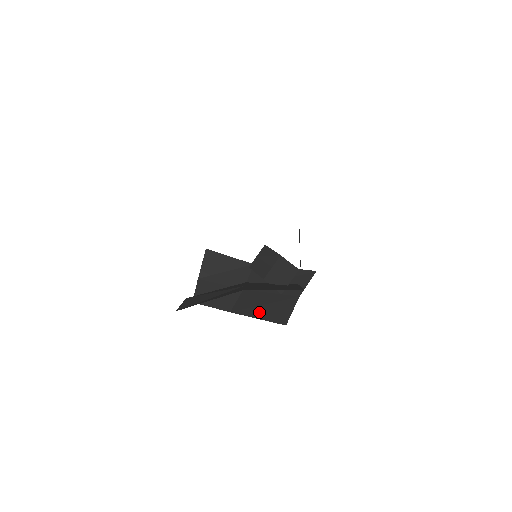
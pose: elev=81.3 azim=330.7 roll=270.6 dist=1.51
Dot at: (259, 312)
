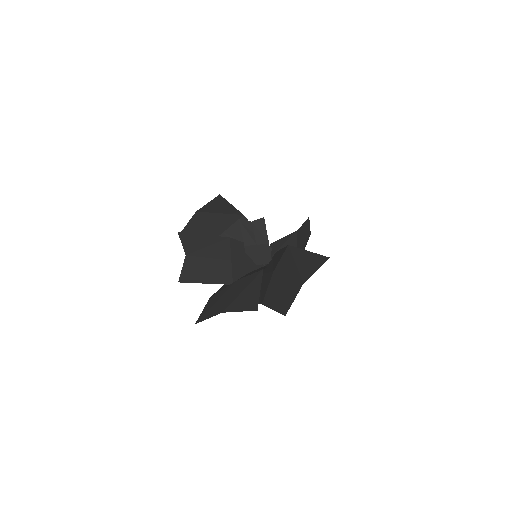
Dot at: occluded
